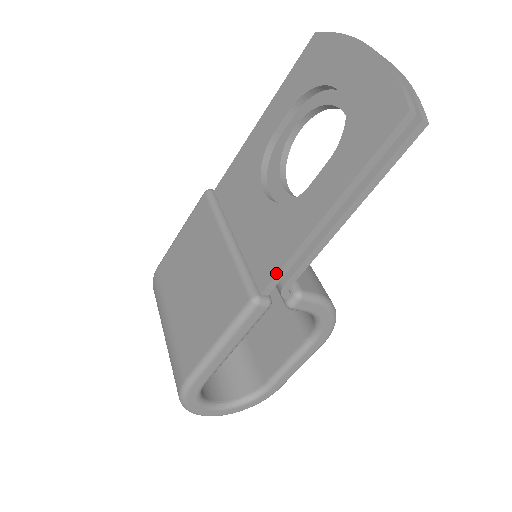
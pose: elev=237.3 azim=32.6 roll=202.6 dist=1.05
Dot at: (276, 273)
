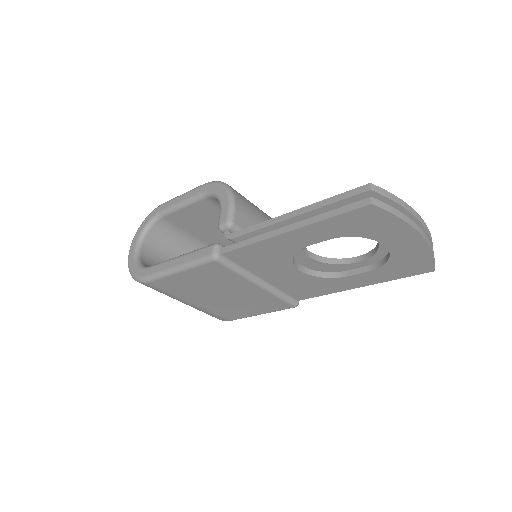
Dot at: (313, 297)
